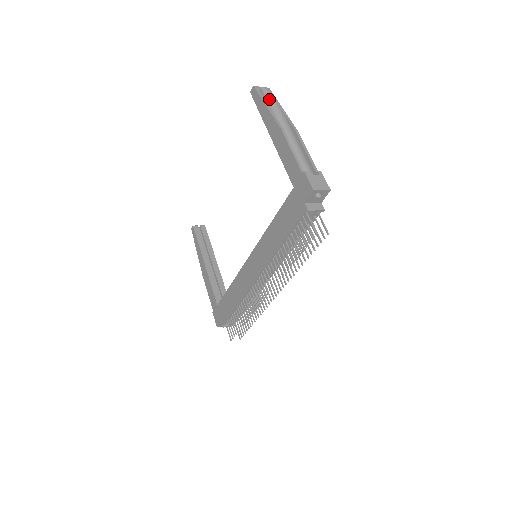
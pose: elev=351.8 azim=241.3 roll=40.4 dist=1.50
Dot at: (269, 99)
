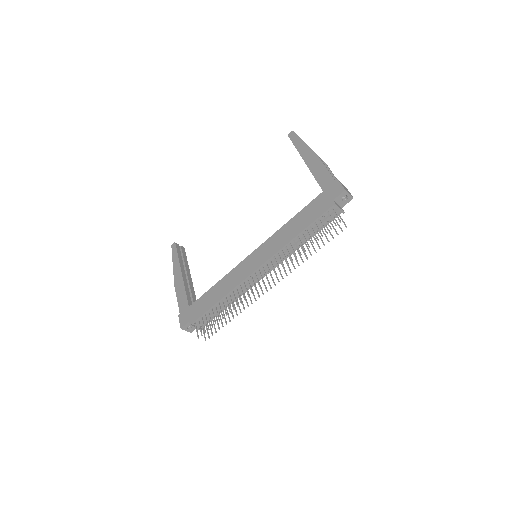
Dot at: occluded
